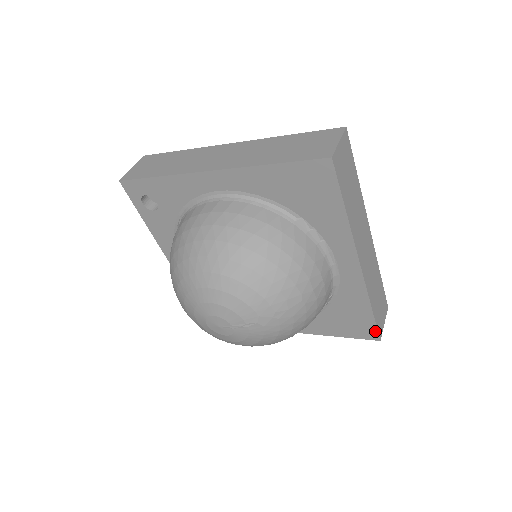
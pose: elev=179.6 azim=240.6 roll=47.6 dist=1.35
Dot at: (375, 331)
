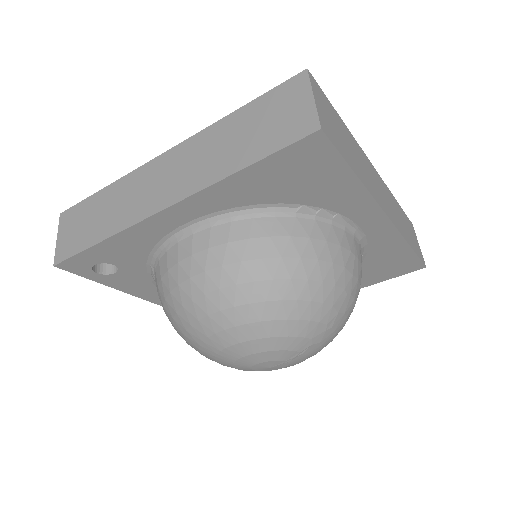
Dot at: (418, 263)
